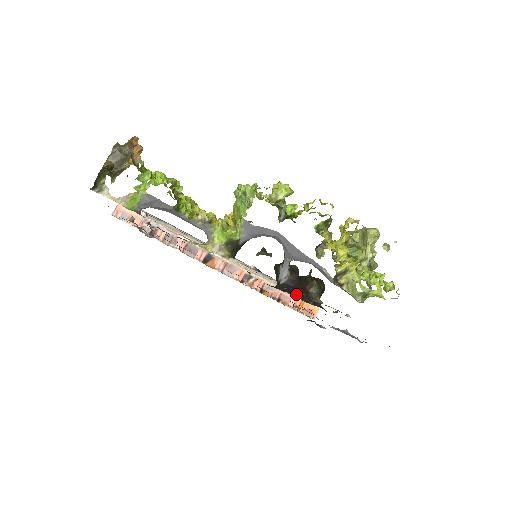
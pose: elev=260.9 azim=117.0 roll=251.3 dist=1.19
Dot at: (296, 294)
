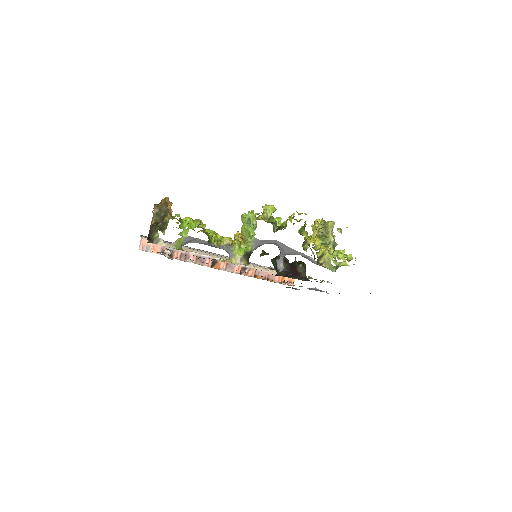
Dot at: (293, 276)
